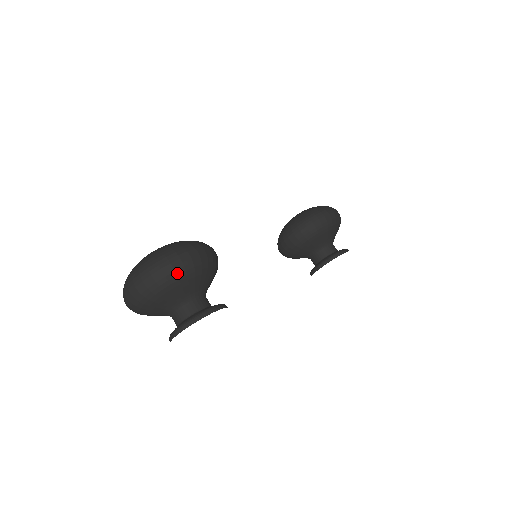
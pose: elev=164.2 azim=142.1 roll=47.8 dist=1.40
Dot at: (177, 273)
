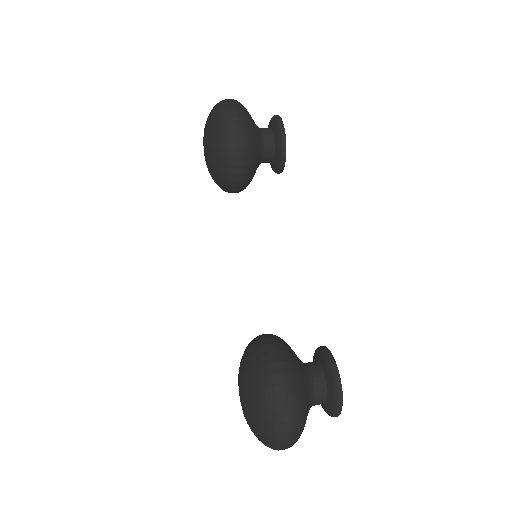
Dot at: (298, 416)
